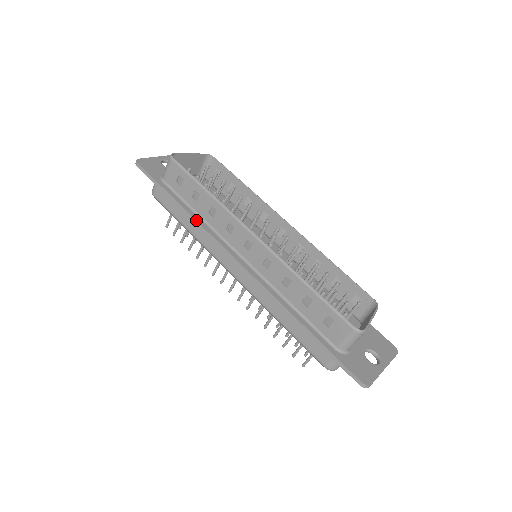
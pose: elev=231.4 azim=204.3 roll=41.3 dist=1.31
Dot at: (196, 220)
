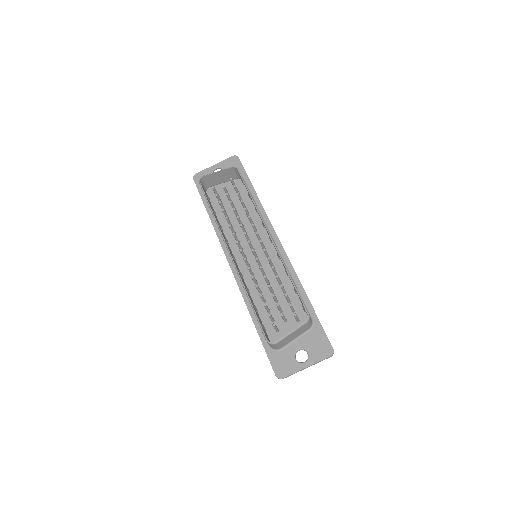
Dot at: (215, 230)
